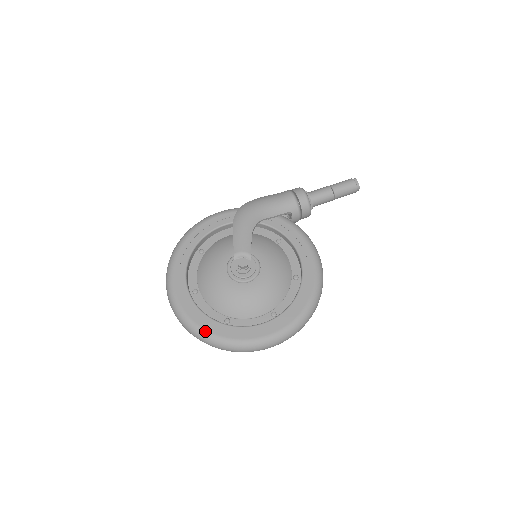
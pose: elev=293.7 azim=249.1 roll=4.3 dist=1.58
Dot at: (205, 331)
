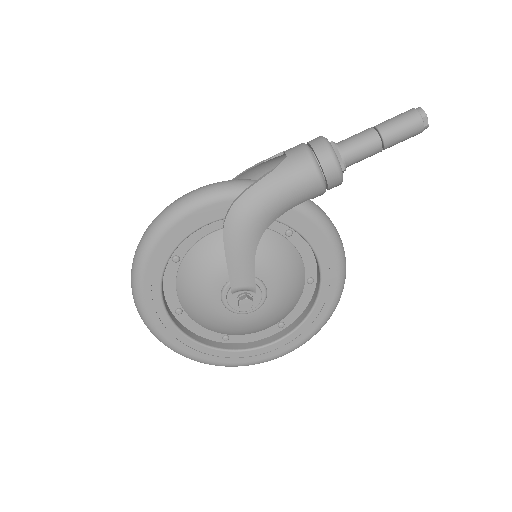
Dot at: (203, 360)
